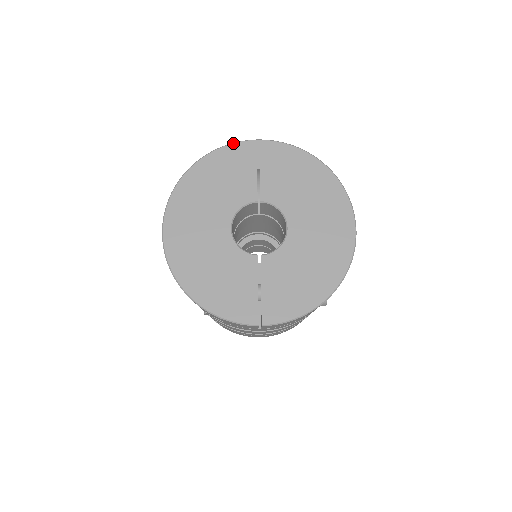
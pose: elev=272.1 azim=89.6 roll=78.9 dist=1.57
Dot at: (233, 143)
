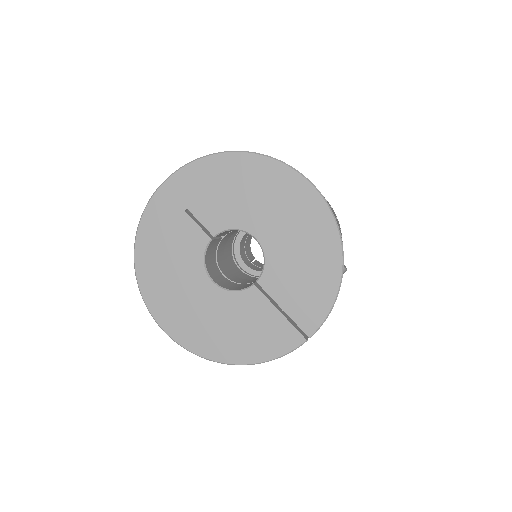
Dot at: (145, 208)
